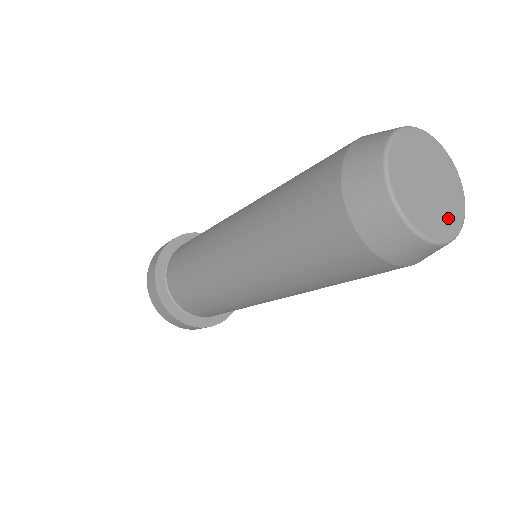
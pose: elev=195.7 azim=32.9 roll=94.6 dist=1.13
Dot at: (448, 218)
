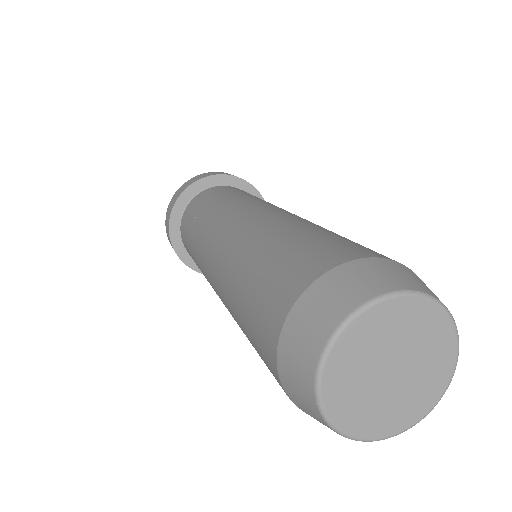
Dot at: (437, 358)
